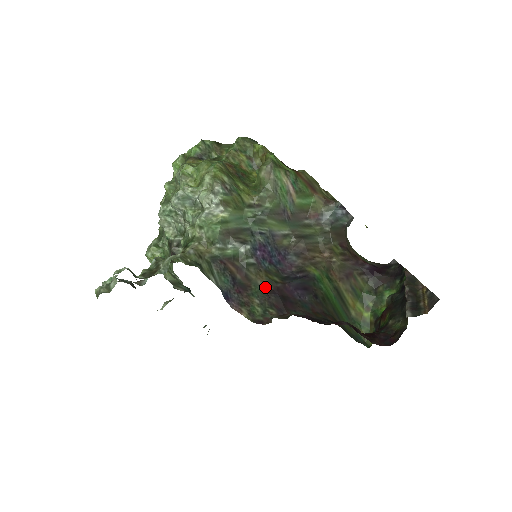
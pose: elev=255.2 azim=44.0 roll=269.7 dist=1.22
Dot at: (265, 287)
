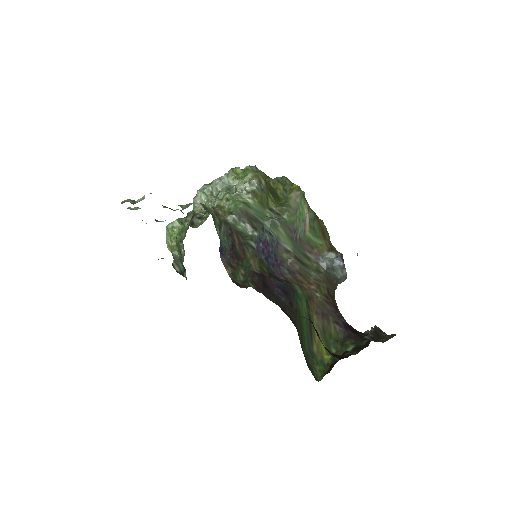
Dot at: (254, 268)
